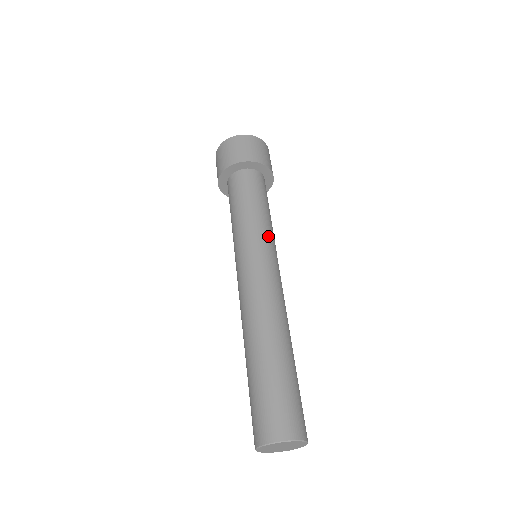
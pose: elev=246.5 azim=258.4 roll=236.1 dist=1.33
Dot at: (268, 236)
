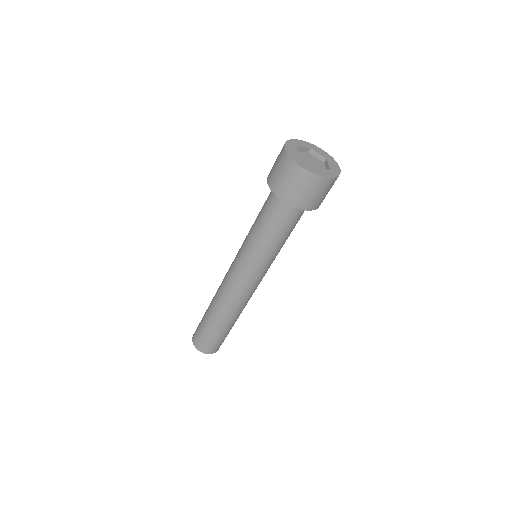
Dot at: occluded
